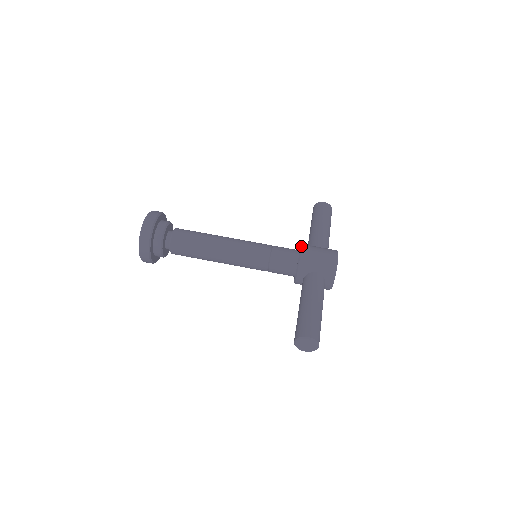
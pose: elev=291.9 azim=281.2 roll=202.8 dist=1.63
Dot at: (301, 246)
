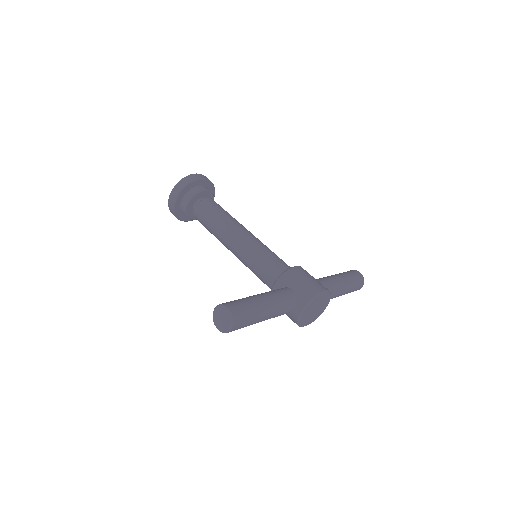
Dot at: occluded
